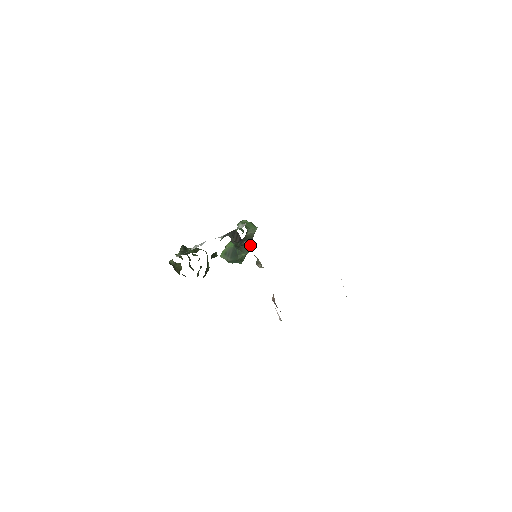
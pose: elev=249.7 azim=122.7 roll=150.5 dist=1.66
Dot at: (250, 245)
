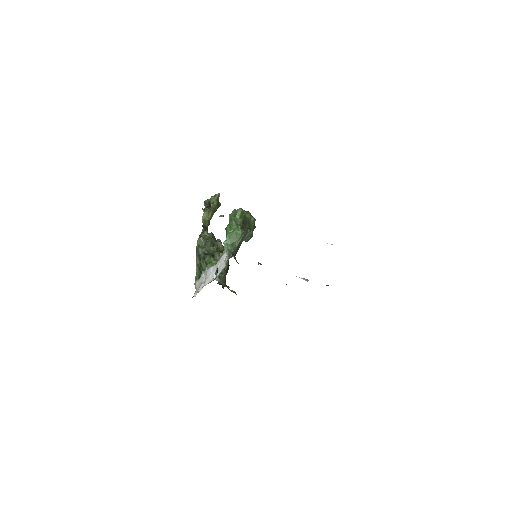
Dot at: (249, 233)
